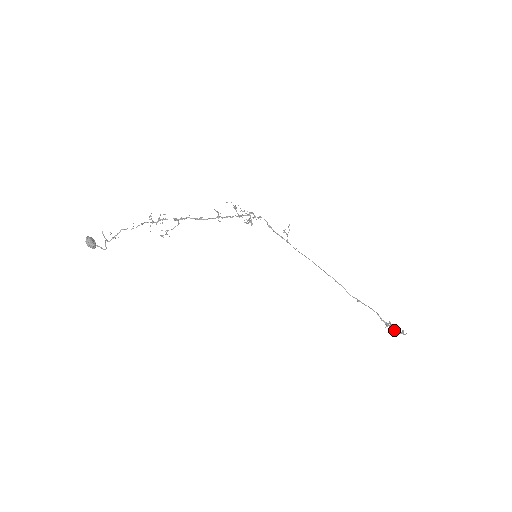
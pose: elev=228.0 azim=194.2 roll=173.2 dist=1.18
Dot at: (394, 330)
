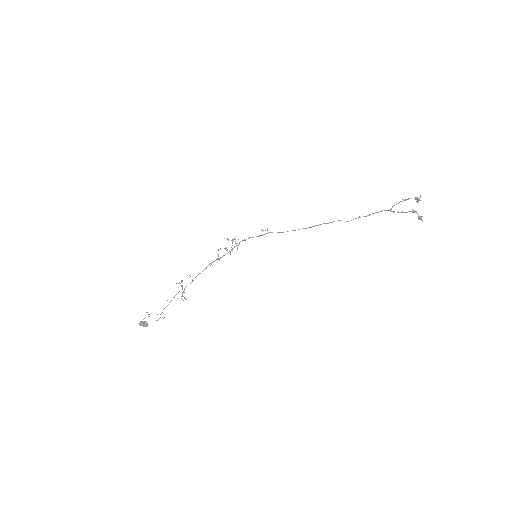
Dot at: occluded
